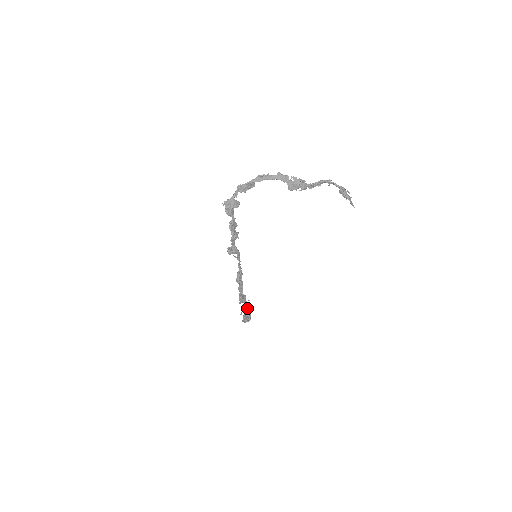
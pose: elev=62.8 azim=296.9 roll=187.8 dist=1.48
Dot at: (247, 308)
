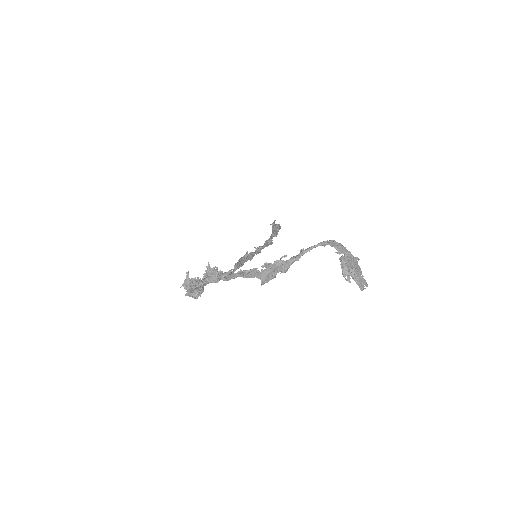
Dot at: (270, 244)
